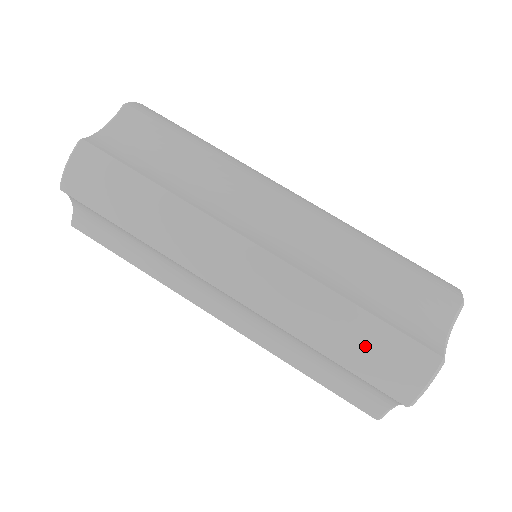
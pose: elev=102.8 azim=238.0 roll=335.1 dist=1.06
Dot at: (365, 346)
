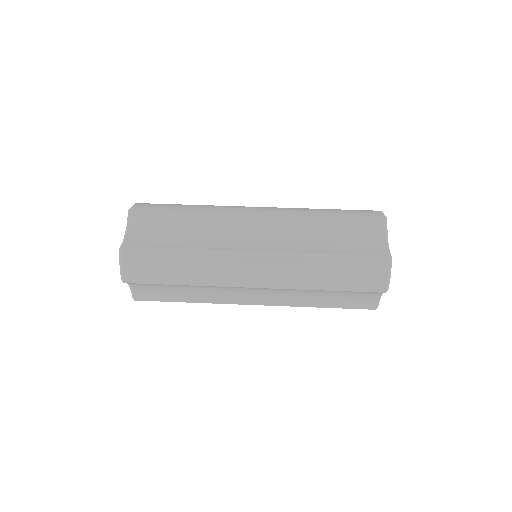
Dot at: (346, 273)
